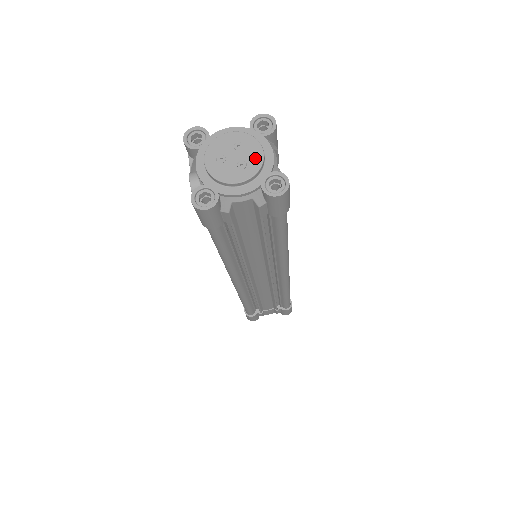
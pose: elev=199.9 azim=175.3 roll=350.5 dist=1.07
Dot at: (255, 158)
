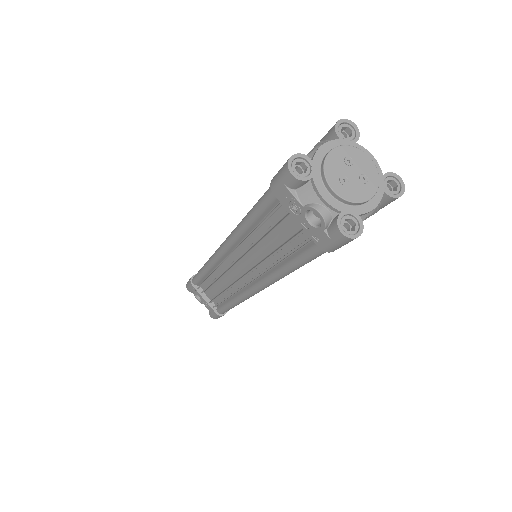
Dot at: (369, 167)
